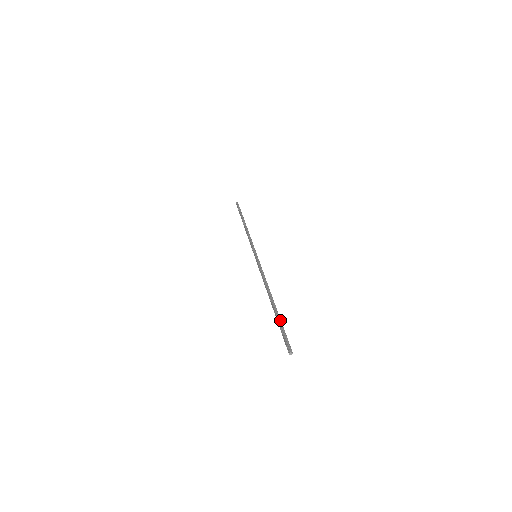
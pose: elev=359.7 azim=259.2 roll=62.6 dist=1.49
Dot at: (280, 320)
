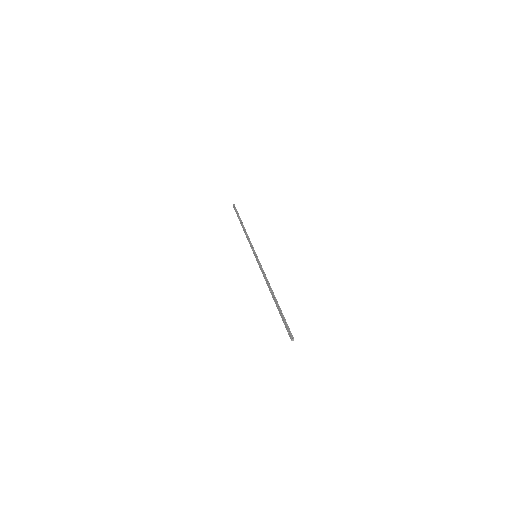
Dot at: occluded
